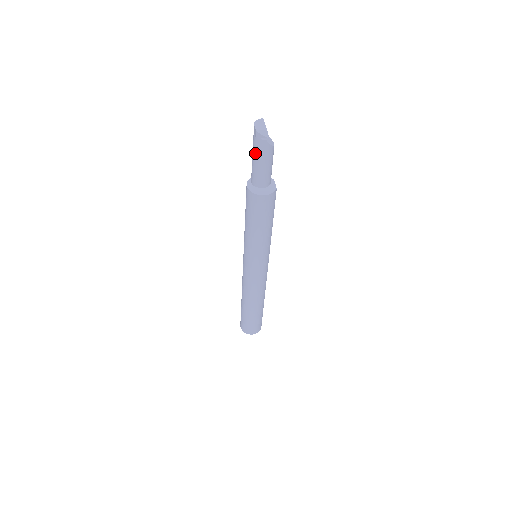
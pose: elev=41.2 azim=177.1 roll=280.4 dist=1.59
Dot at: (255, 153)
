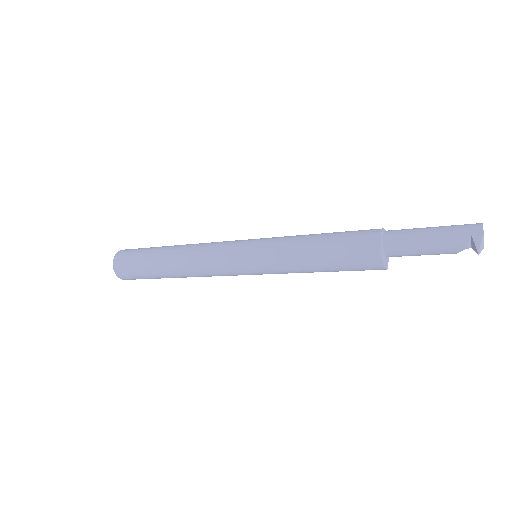
Dot at: (440, 236)
